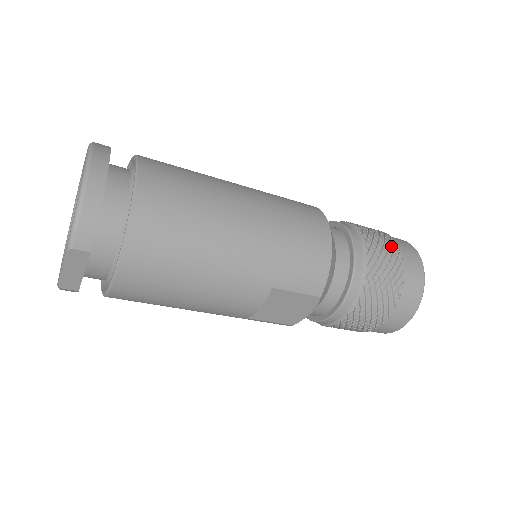
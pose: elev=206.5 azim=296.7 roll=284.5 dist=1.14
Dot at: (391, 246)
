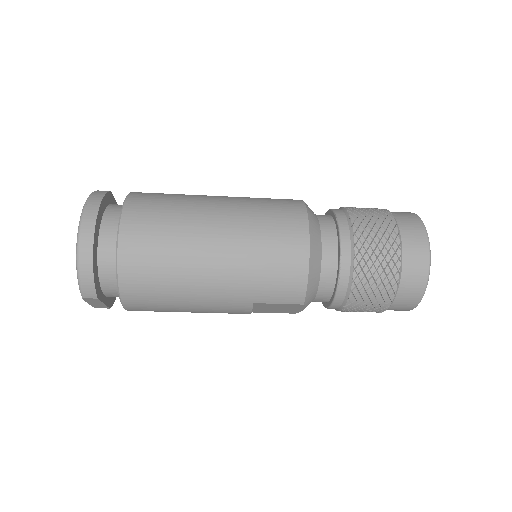
Dot at: (389, 242)
